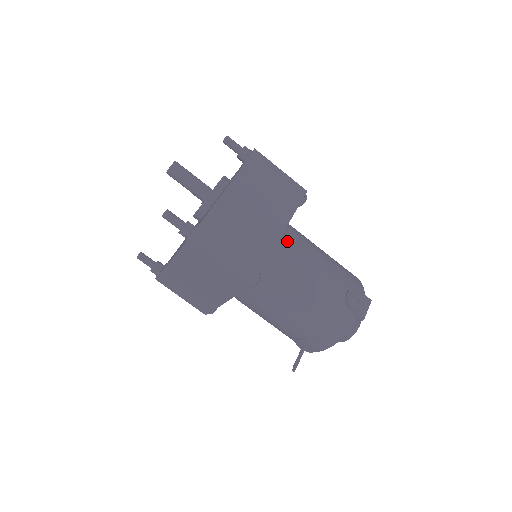
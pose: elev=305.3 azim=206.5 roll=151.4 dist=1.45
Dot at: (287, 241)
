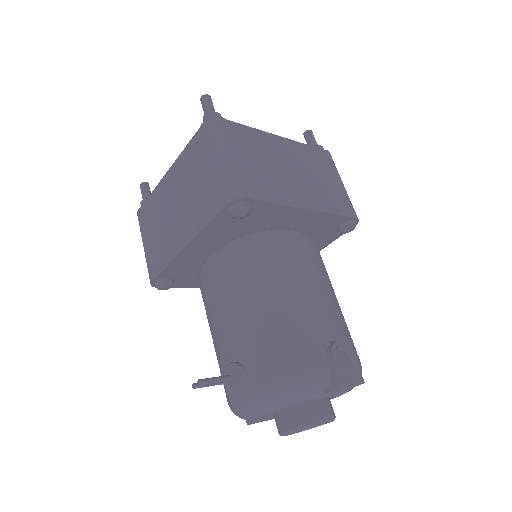
Dot at: (304, 236)
